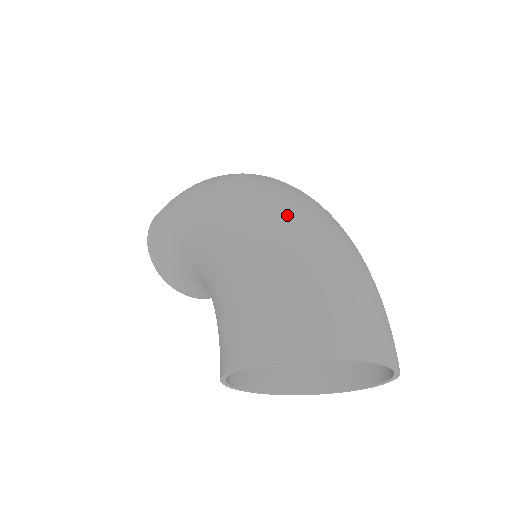
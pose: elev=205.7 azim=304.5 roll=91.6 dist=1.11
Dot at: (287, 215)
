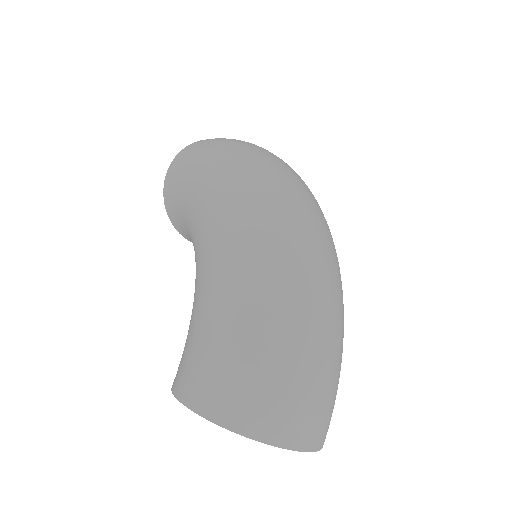
Dot at: (286, 271)
